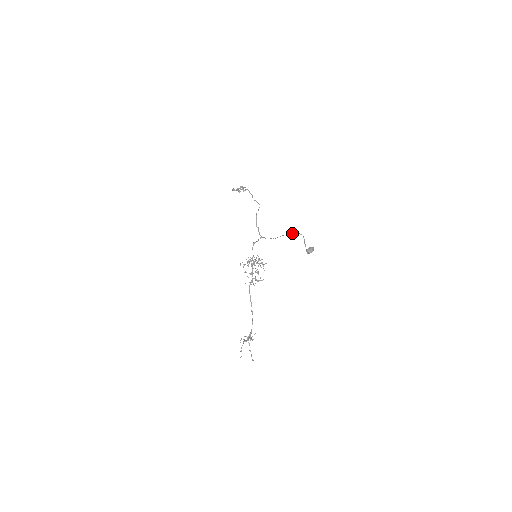
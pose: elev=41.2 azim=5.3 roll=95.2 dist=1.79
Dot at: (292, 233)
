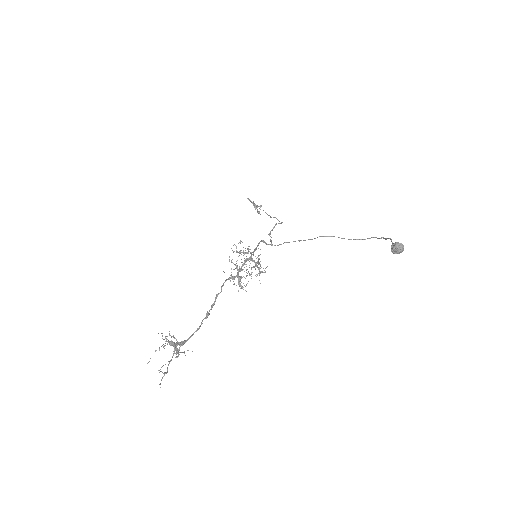
Dot at: occluded
